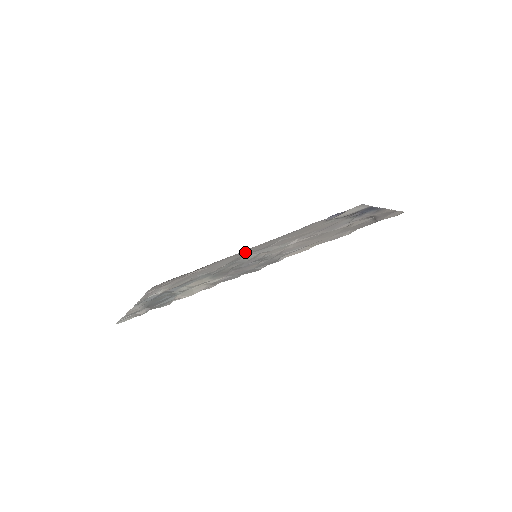
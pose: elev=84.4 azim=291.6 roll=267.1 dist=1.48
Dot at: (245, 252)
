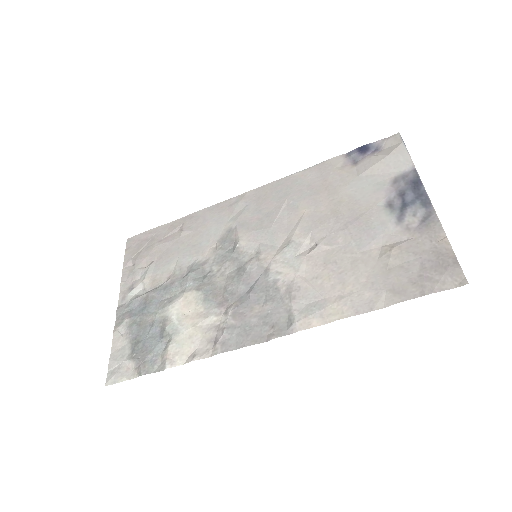
Dot at: (238, 209)
